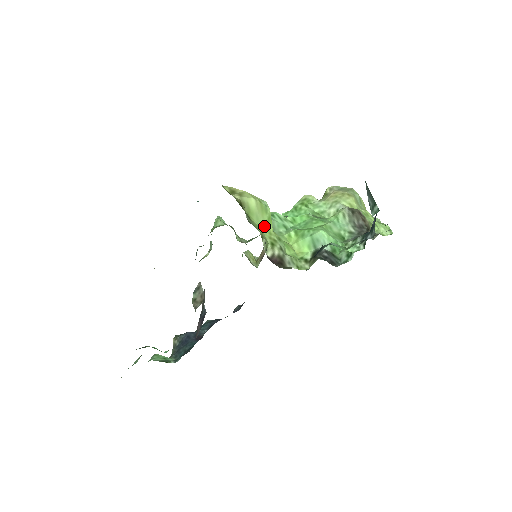
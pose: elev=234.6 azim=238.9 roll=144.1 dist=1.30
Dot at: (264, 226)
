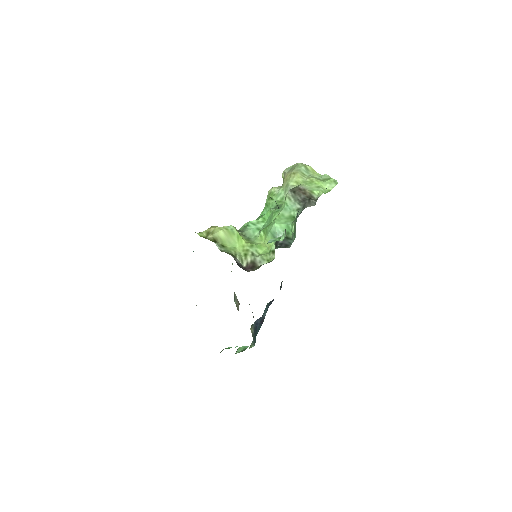
Dot at: (236, 245)
